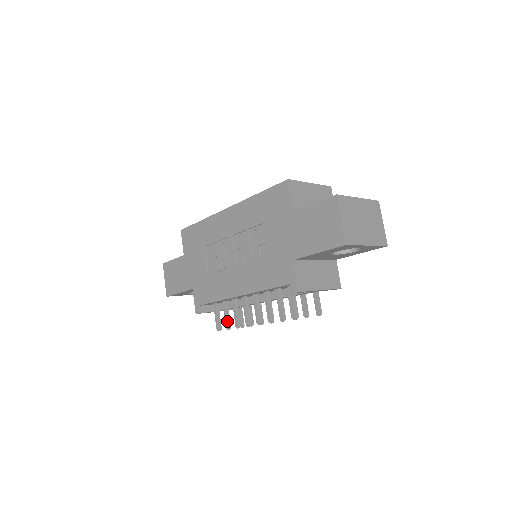
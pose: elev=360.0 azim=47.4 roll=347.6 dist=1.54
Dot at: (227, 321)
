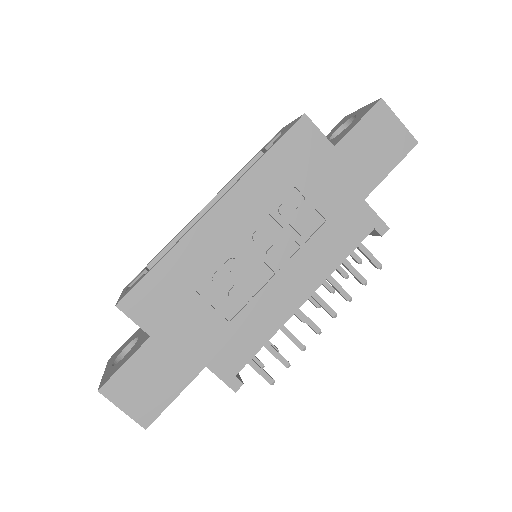
Dot at: (283, 357)
